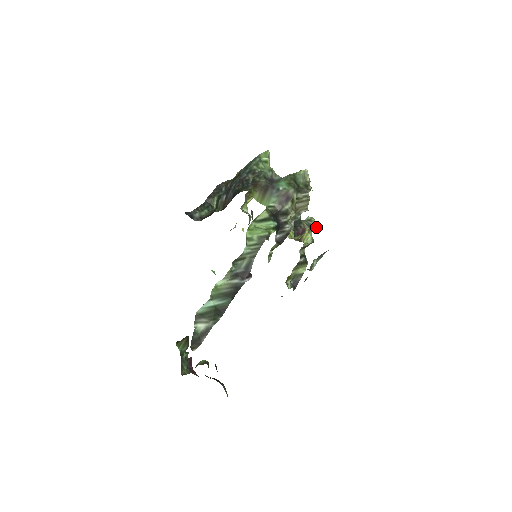
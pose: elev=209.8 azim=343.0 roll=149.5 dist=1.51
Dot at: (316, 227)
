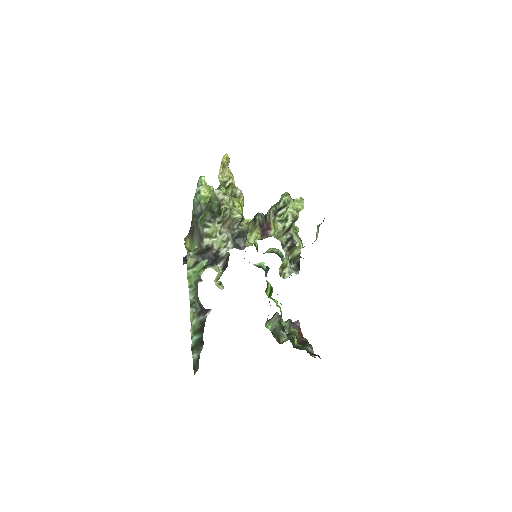
Dot at: (281, 211)
